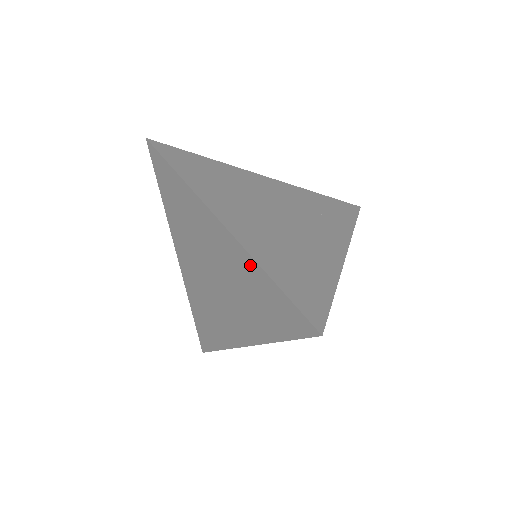
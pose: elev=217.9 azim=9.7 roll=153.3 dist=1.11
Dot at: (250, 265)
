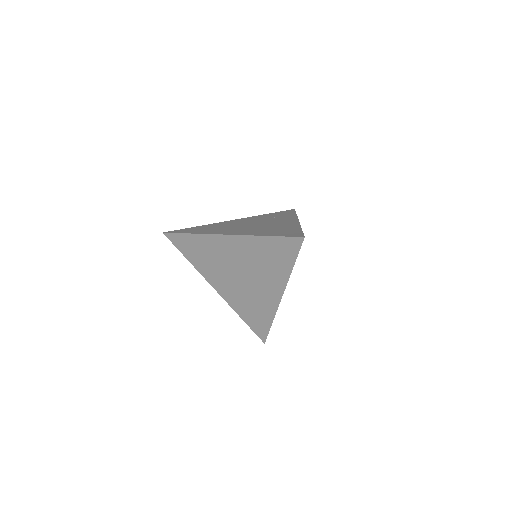
Dot at: (254, 241)
